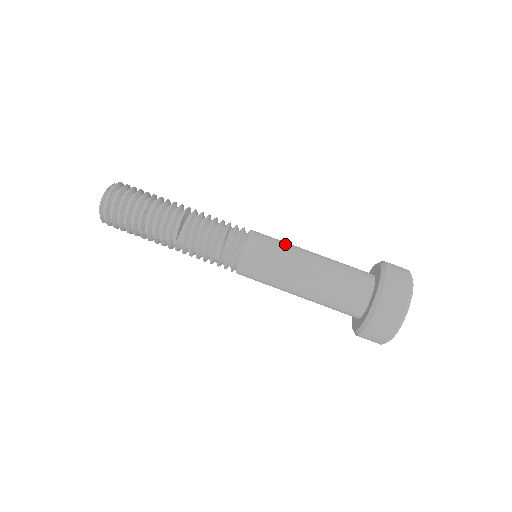
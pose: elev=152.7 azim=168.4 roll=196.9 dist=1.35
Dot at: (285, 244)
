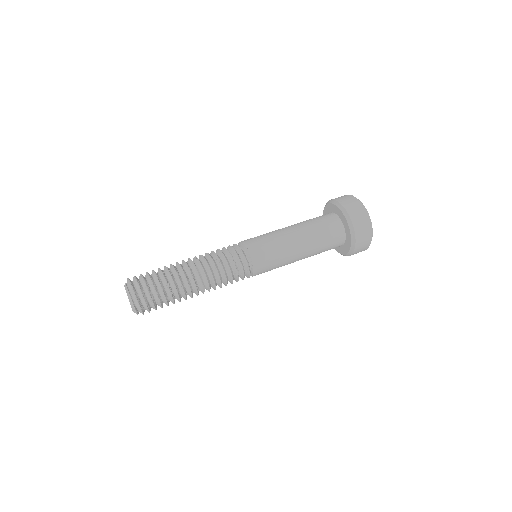
Dot at: (275, 241)
